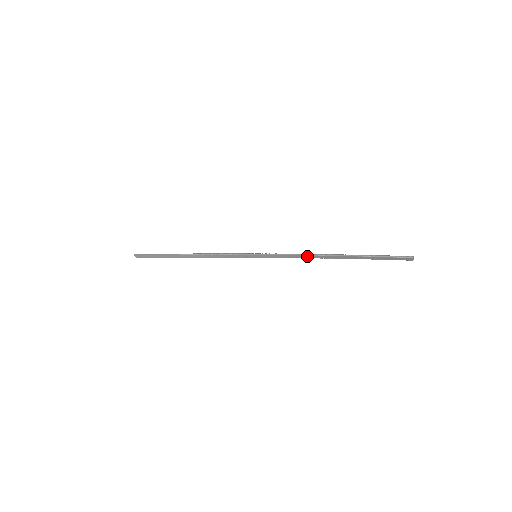
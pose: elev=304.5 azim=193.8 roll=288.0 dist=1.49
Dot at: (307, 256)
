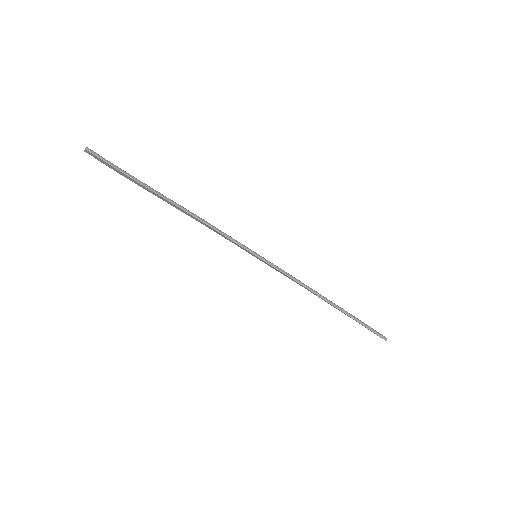
Dot at: (307, 289)
